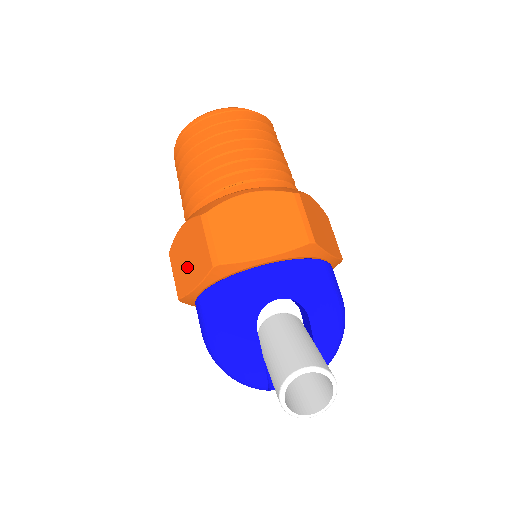
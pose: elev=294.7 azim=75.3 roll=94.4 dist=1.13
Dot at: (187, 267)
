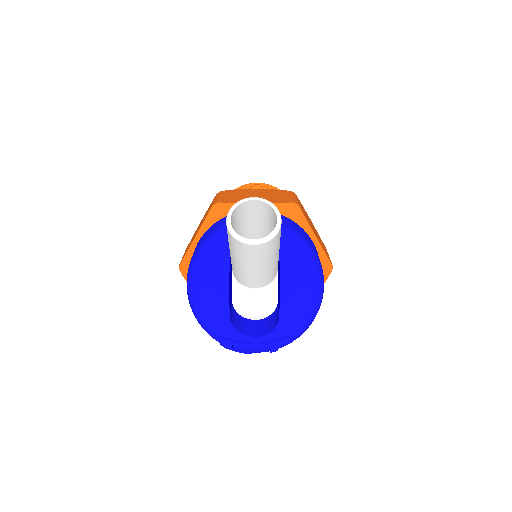
Dot at: (195, 234)
